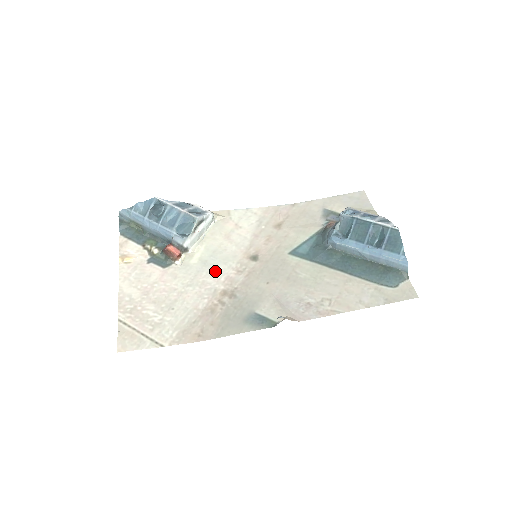
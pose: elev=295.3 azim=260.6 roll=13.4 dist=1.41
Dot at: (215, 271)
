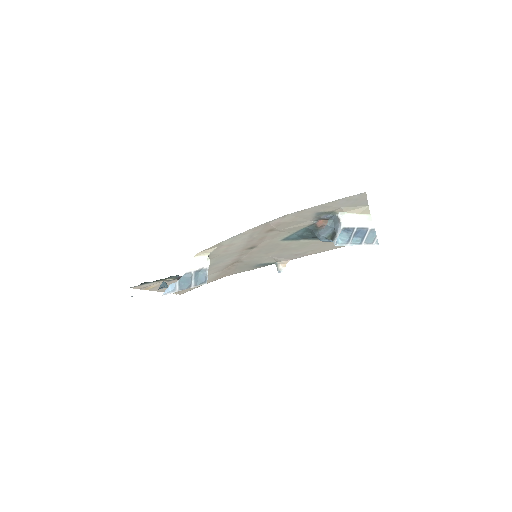
Dot at: occluded
